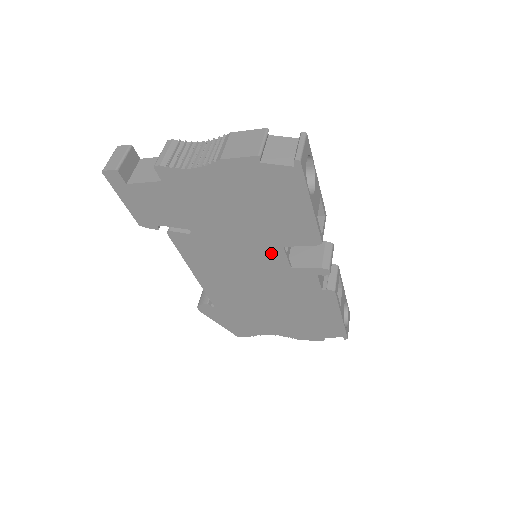
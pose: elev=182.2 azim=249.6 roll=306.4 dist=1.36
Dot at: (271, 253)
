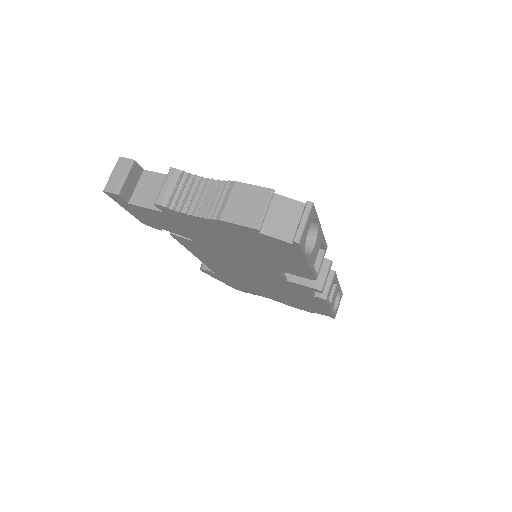
Dot at: (268, 270)
